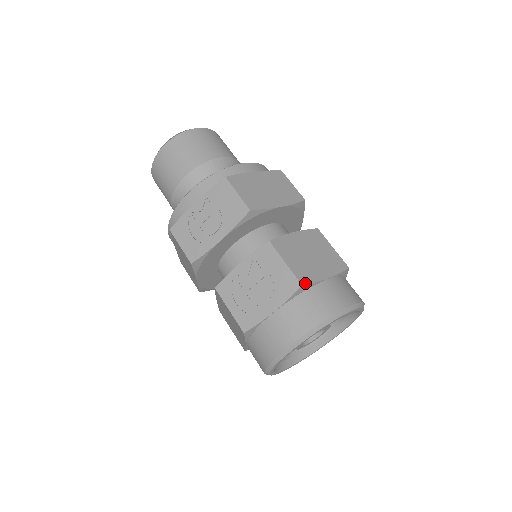
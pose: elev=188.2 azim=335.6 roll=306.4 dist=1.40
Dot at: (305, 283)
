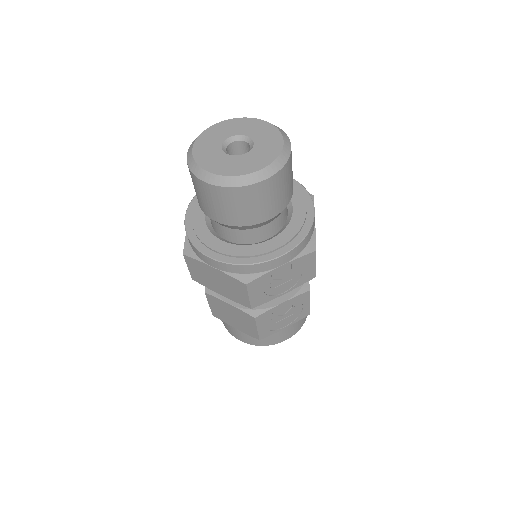
Dot at: occluded
